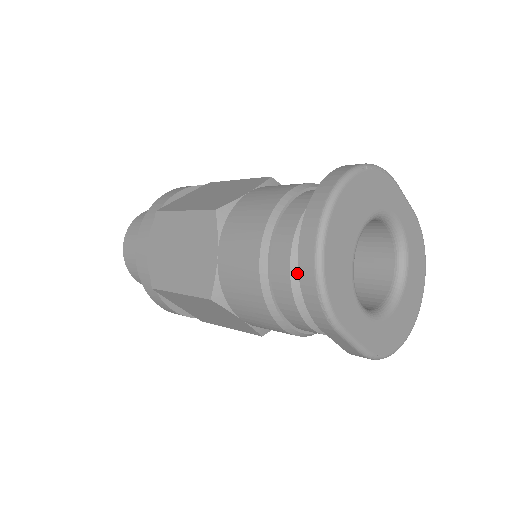
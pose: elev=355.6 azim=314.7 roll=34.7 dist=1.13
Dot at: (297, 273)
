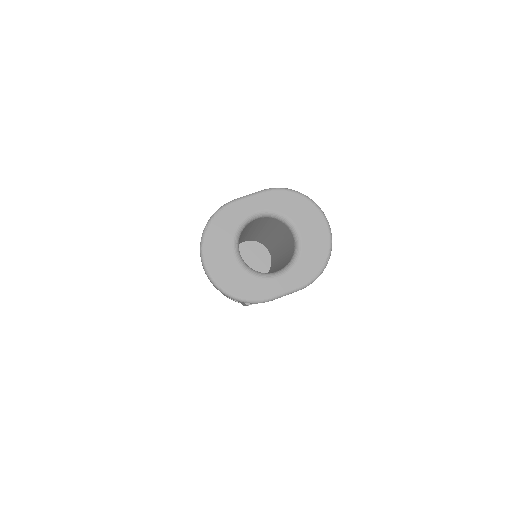
Dot at: occluded
